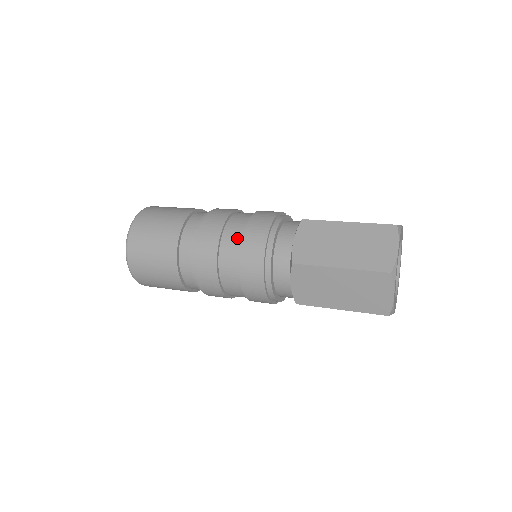
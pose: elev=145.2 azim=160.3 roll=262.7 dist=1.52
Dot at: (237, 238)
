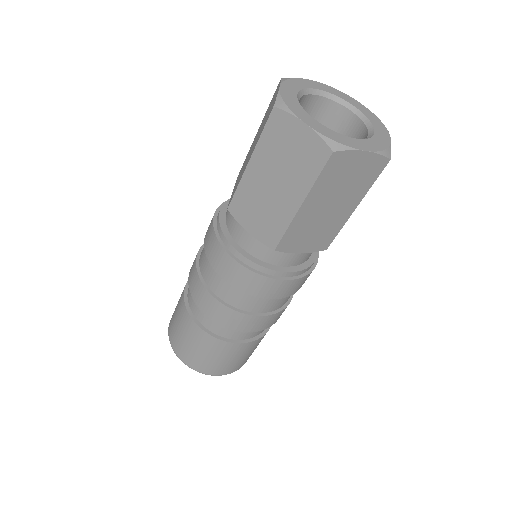
Dot at: (225, 285)
